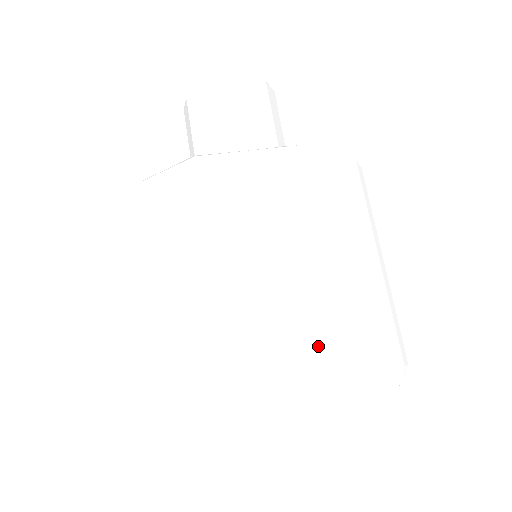
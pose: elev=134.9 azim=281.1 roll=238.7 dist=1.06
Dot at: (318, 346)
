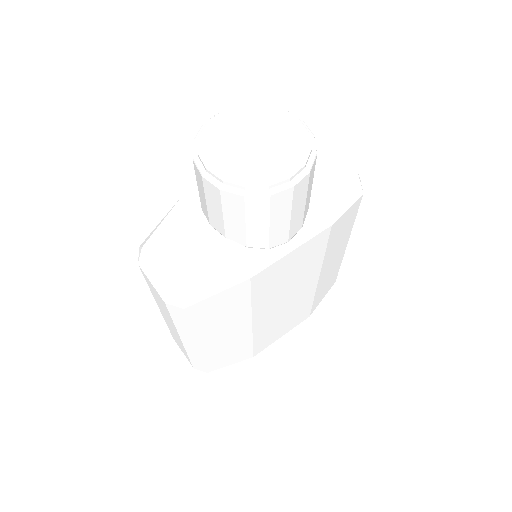
Dot at: (302, 313)
